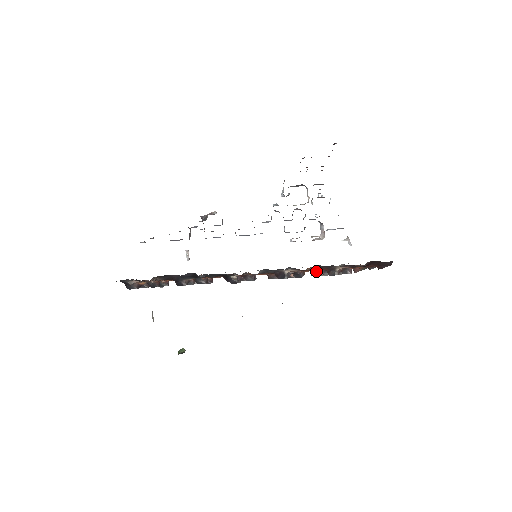
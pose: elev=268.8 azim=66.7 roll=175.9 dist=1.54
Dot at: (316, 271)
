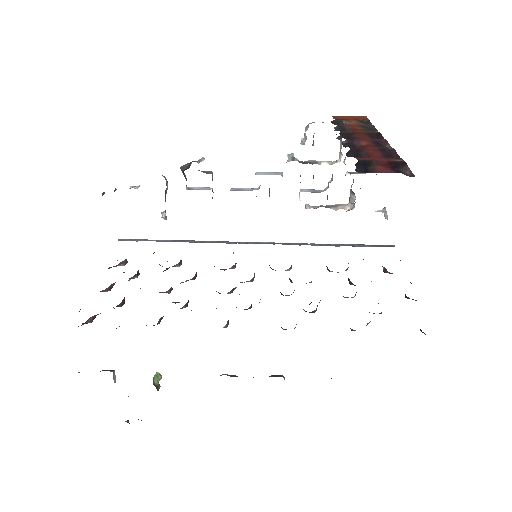
Dot at: occluded
